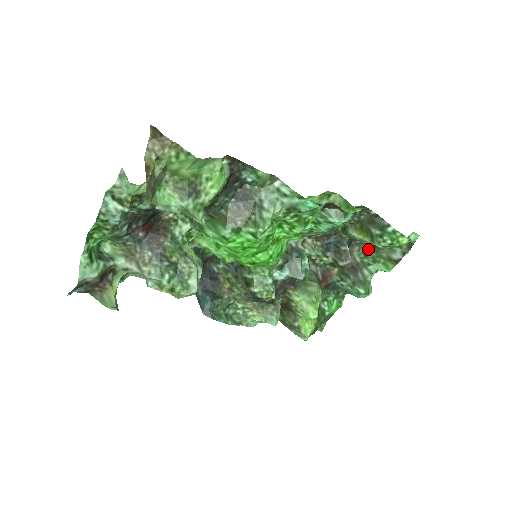
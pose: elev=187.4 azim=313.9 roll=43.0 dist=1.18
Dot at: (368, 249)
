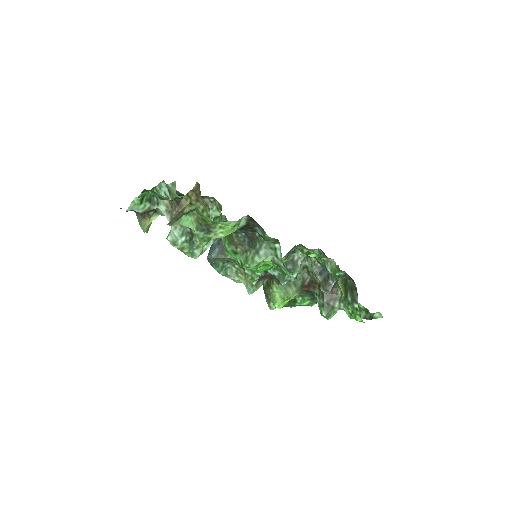
Dot at: occluded
